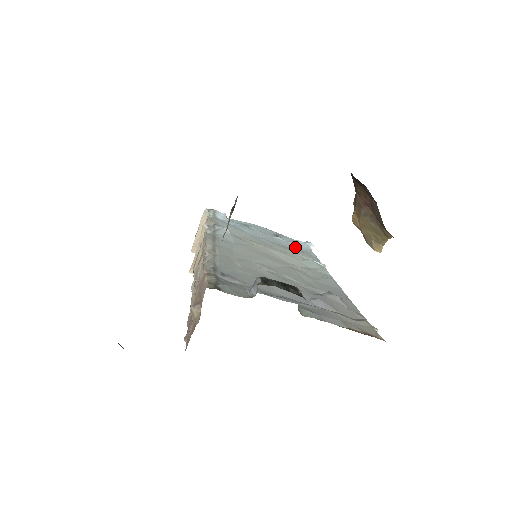
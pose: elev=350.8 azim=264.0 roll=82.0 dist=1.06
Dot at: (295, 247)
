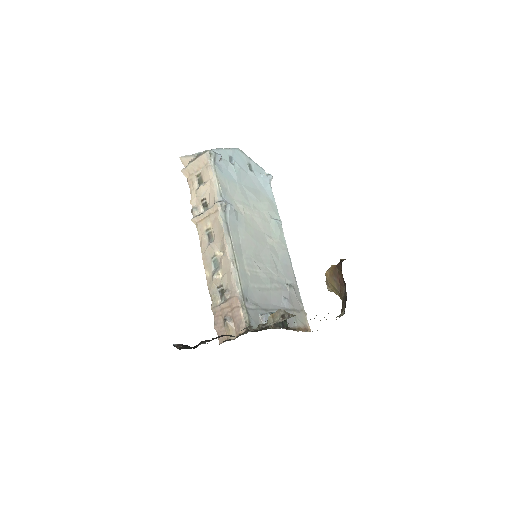
Dot at: (262, 186)
